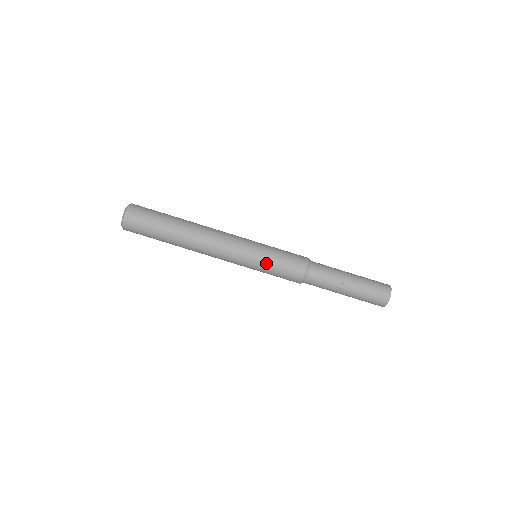
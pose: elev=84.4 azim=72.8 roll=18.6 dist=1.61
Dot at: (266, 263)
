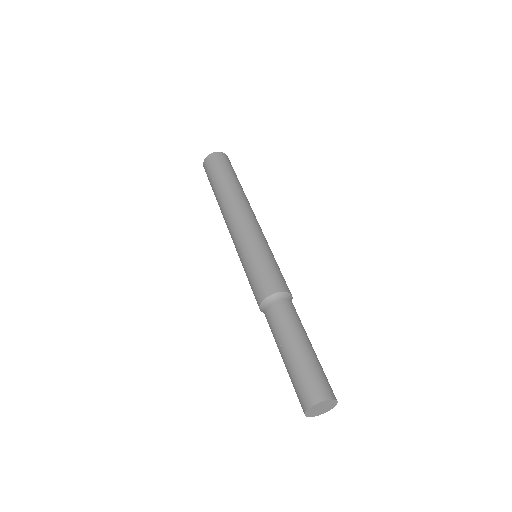
Dot at: (262, 254)
